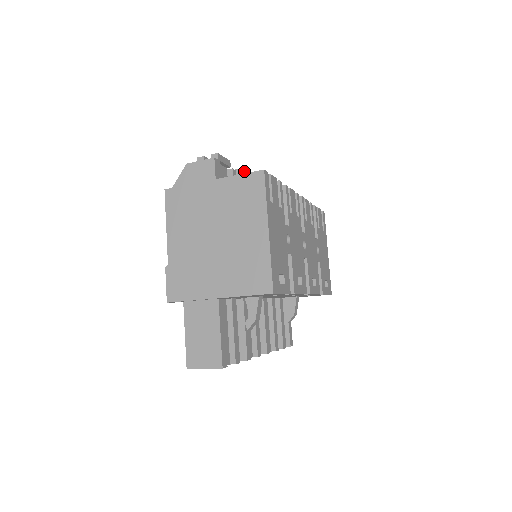
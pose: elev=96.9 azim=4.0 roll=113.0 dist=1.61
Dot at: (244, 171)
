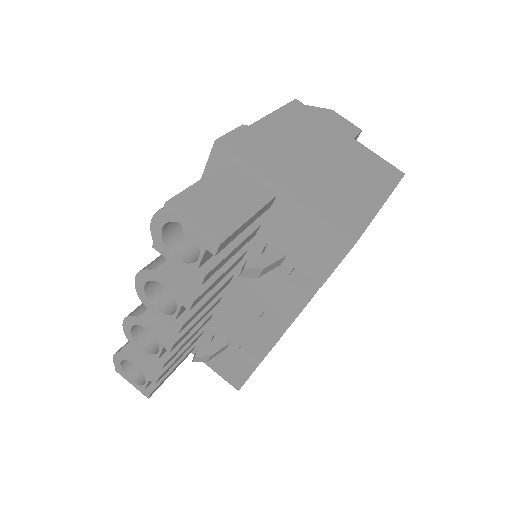
Dot at: occluded
